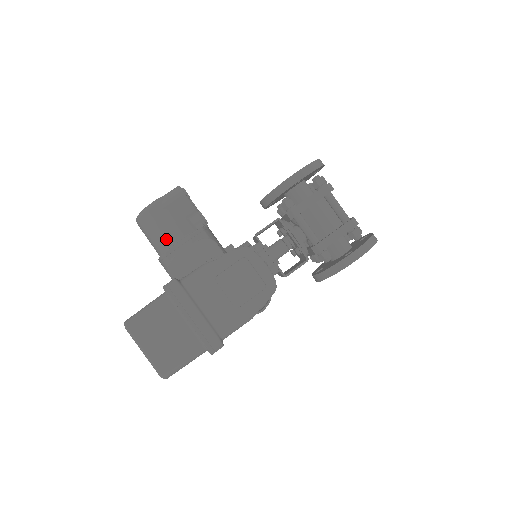
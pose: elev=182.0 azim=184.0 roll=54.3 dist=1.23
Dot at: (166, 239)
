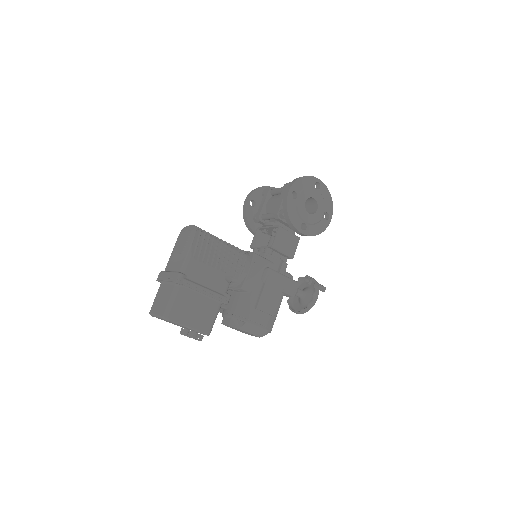
Dot at: occluded
